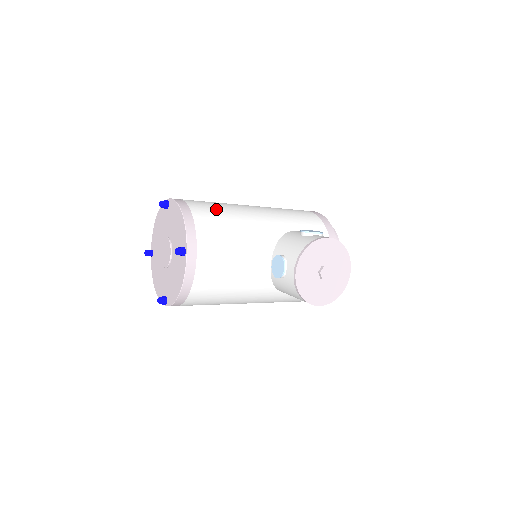
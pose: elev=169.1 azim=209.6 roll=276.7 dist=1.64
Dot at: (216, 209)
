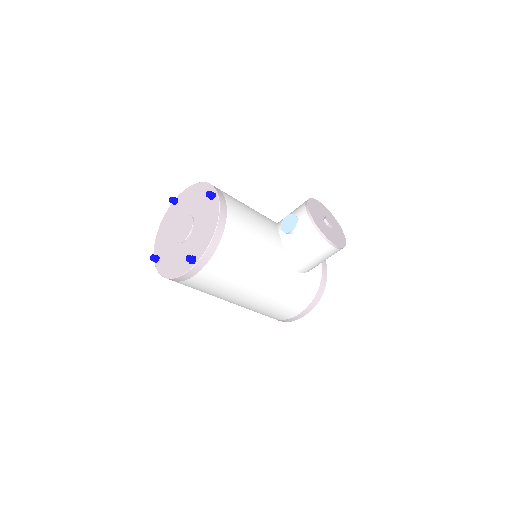
Dot at: occluded
